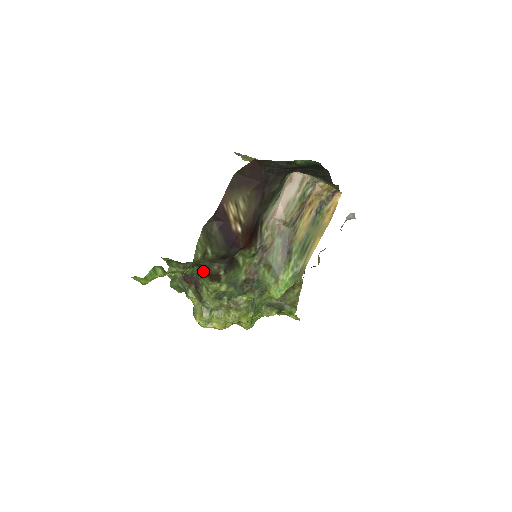
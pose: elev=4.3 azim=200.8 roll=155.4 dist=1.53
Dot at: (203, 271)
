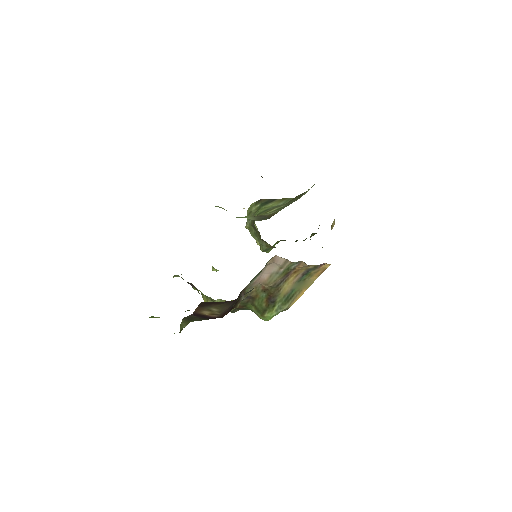
Dot at: occluded
